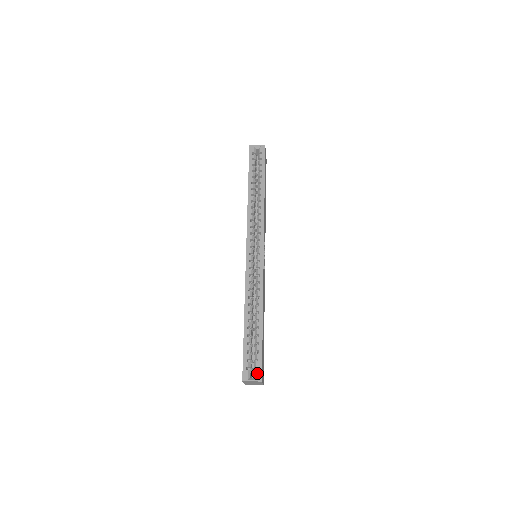
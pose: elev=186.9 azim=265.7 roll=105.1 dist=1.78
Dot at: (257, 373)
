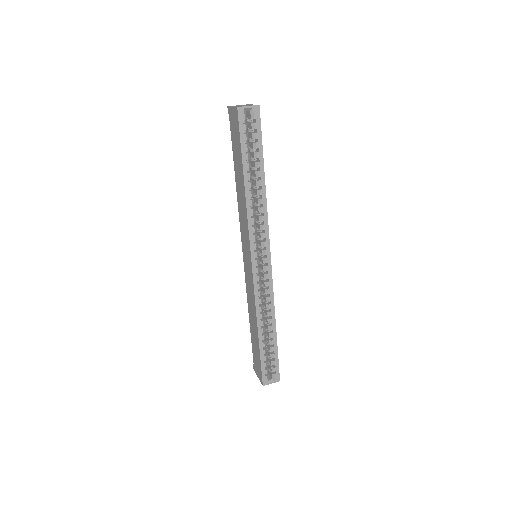
Dot at: (275, 376)
